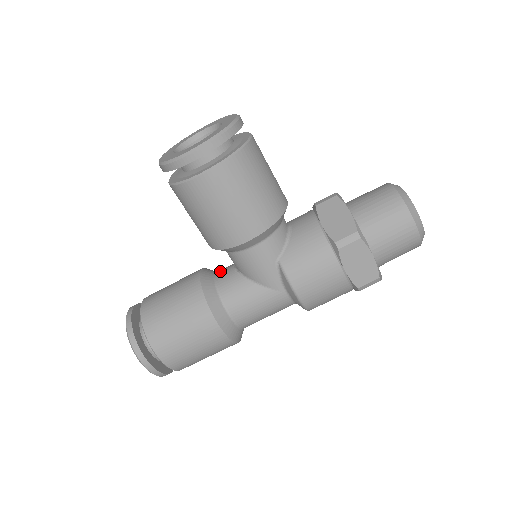
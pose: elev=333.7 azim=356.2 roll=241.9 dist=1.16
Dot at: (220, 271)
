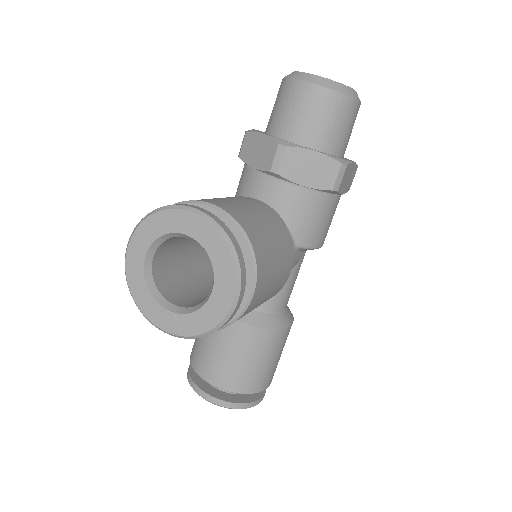
Dot at: occluded
